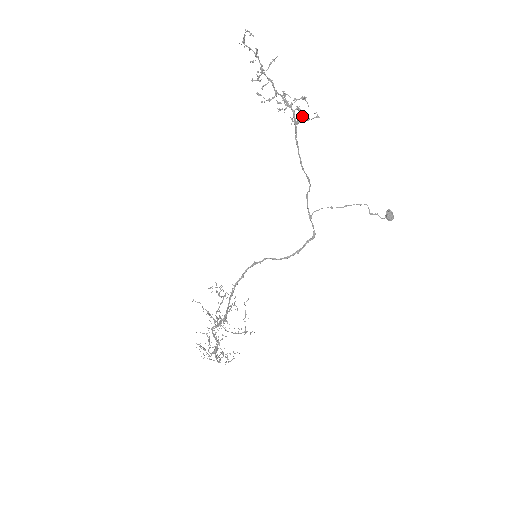
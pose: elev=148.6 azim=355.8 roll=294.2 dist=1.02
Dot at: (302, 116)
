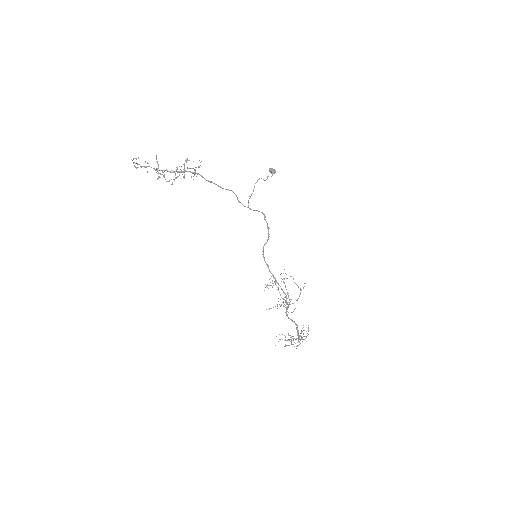
Dot at: occluded
